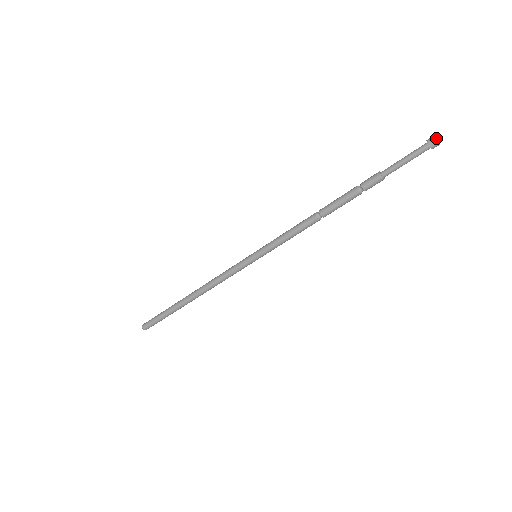
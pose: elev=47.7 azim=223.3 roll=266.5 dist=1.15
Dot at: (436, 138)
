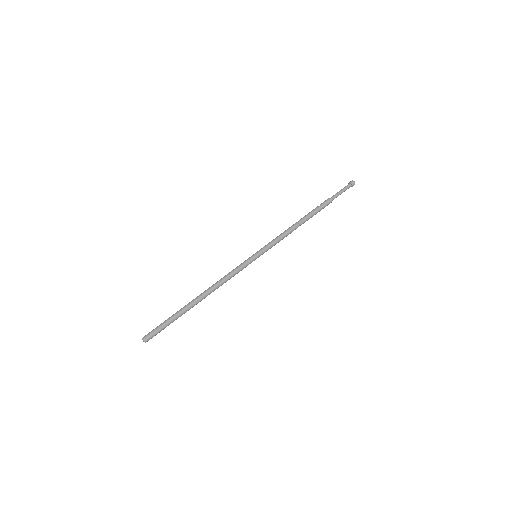
Dot at: occluded
